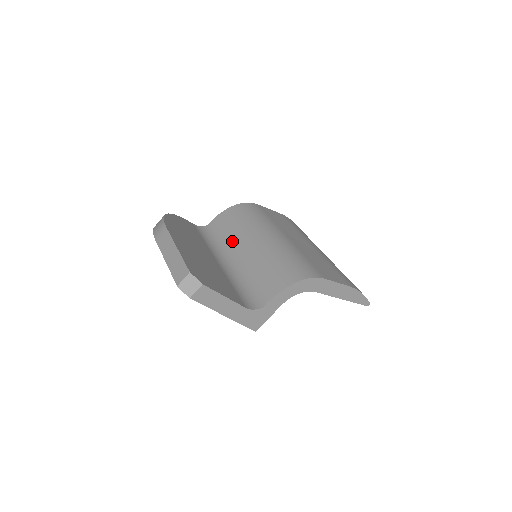
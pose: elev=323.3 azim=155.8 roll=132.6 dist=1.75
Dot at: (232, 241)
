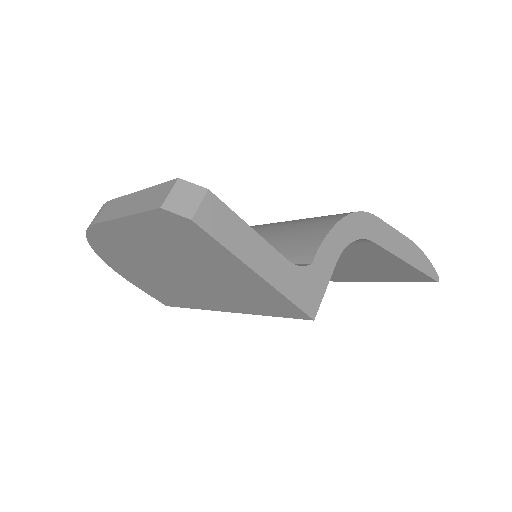
Dot at: occluded
